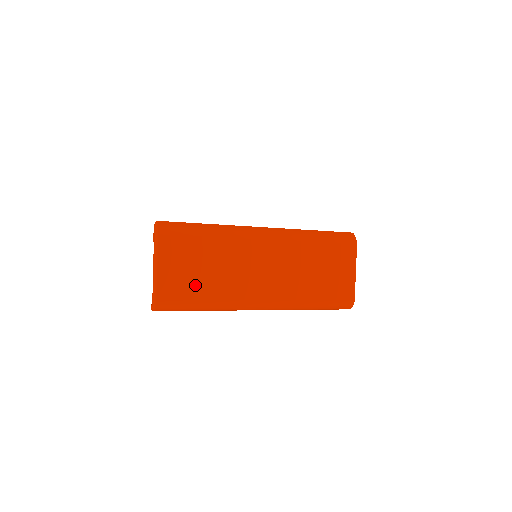
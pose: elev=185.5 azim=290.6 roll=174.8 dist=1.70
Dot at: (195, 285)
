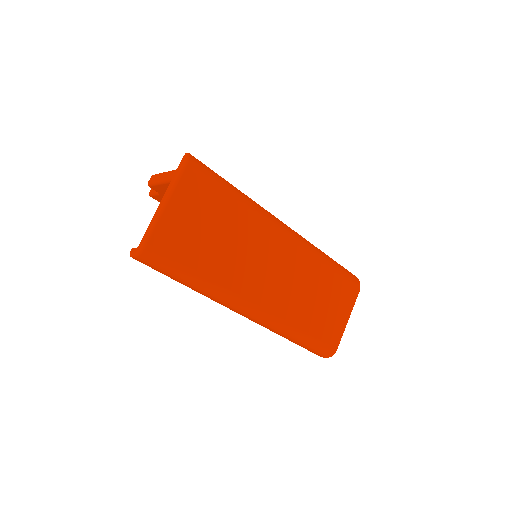
Dot at: (198, 249)
